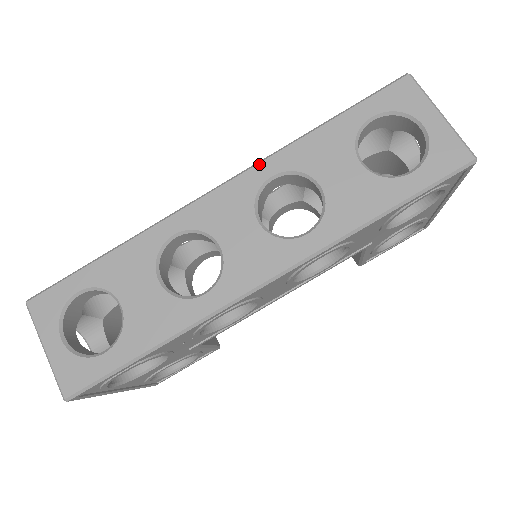
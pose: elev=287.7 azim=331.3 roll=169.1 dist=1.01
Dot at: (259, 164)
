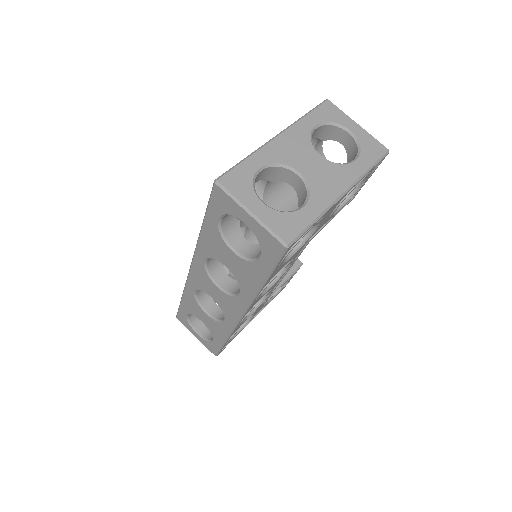
Dot at: (195, 254)
